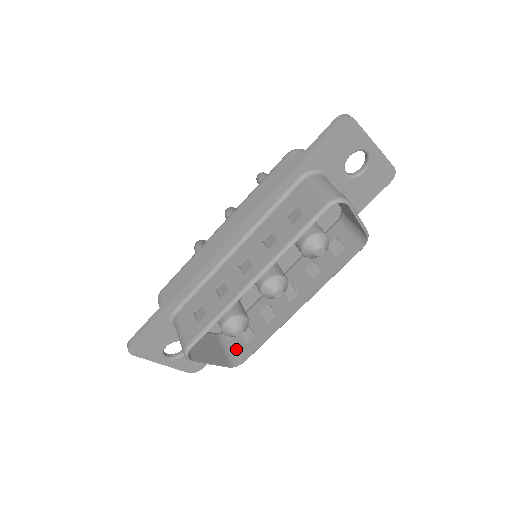
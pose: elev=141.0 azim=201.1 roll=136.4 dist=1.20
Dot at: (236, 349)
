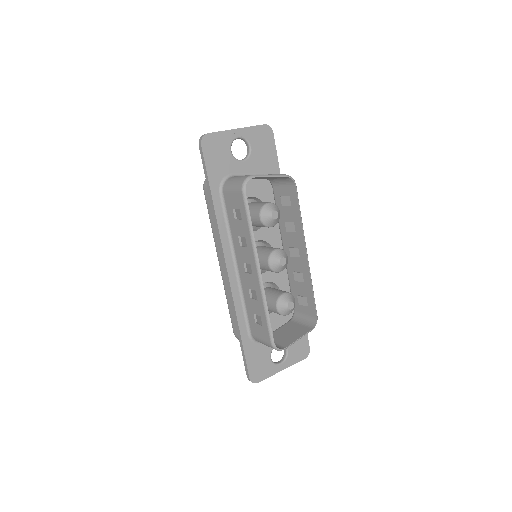
Dot at: (307, 316)
